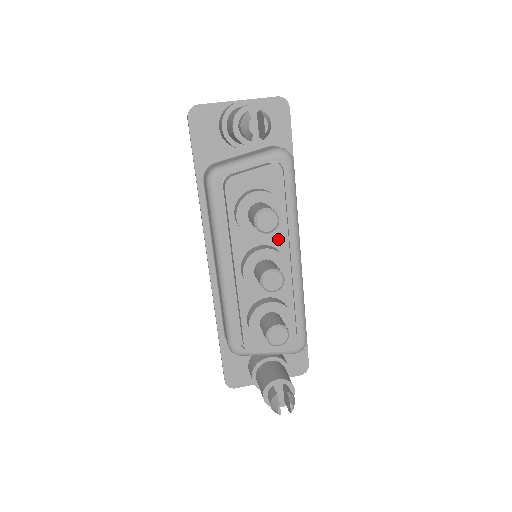
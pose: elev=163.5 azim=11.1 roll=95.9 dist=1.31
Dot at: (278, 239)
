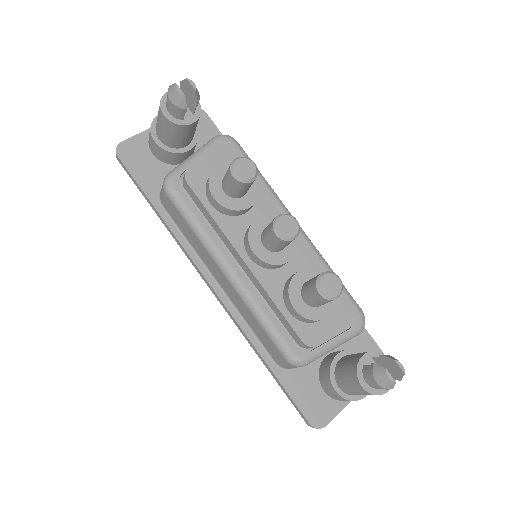
Dot at: (266, 210)
